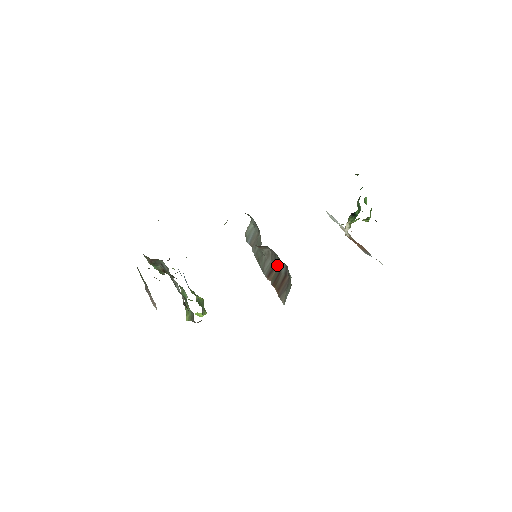
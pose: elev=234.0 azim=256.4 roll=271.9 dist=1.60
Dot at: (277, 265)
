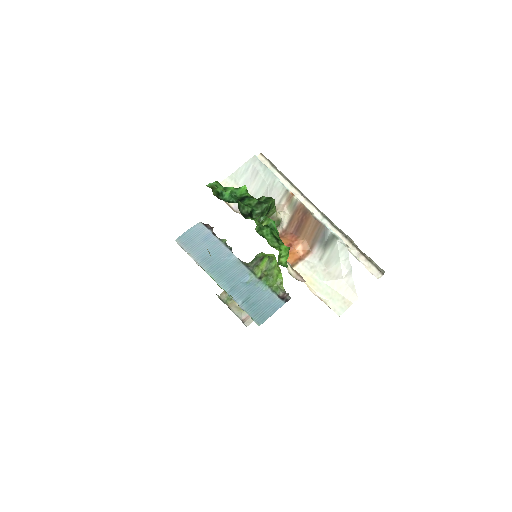
Dot at: occluded
